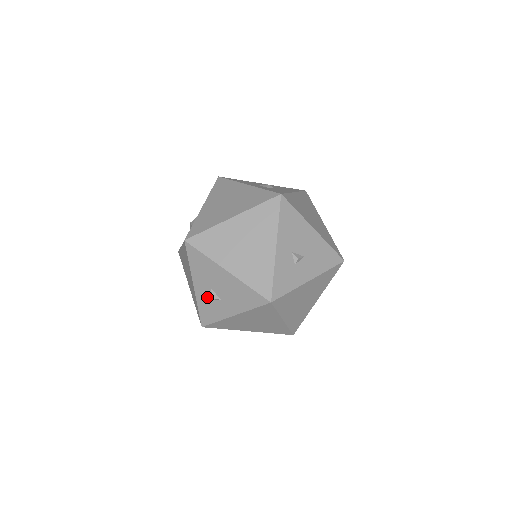
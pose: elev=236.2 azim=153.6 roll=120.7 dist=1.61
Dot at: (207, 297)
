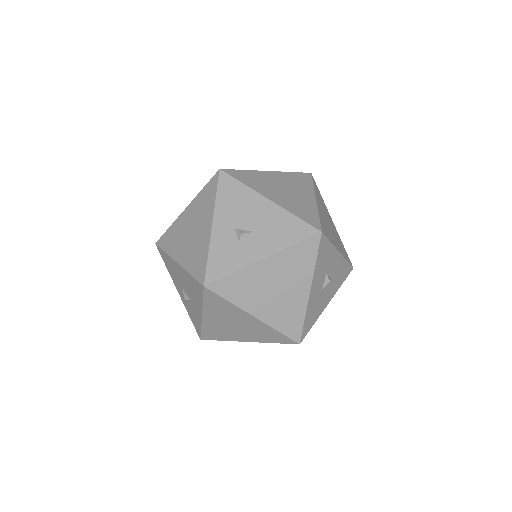
Dot at: (186, 301)
